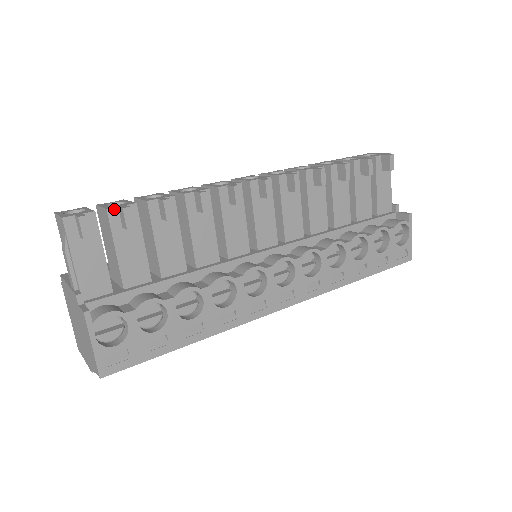
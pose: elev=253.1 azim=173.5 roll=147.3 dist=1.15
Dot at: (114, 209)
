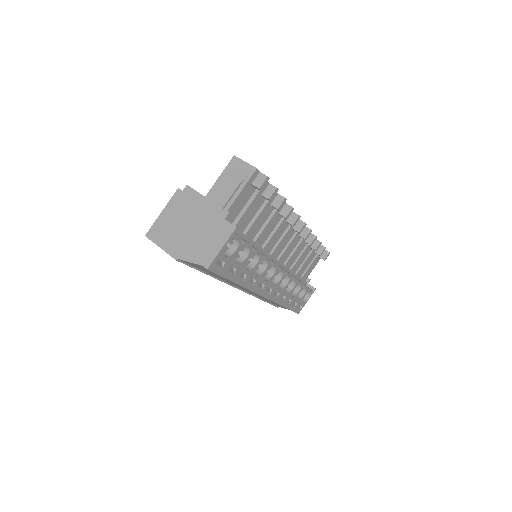
Dot at: (268, 183)
